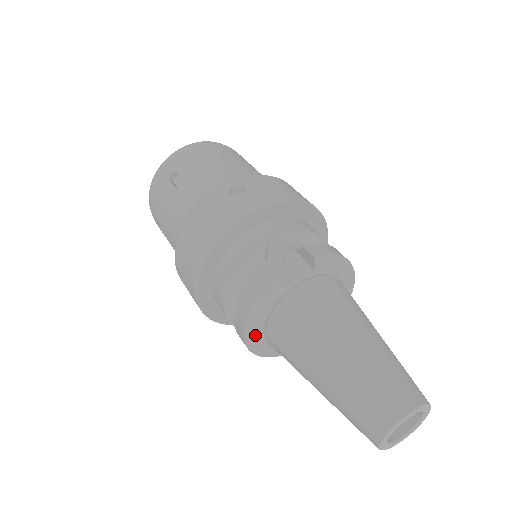
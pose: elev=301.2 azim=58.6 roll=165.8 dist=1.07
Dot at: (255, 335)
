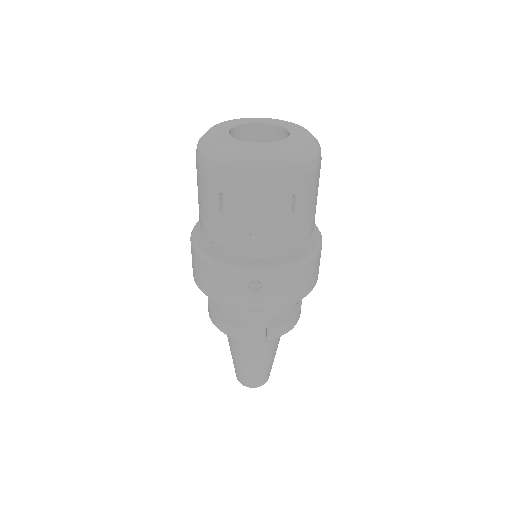
Dot at: occluded
